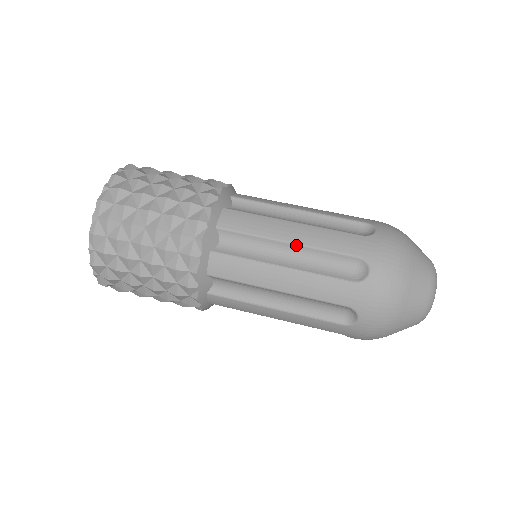
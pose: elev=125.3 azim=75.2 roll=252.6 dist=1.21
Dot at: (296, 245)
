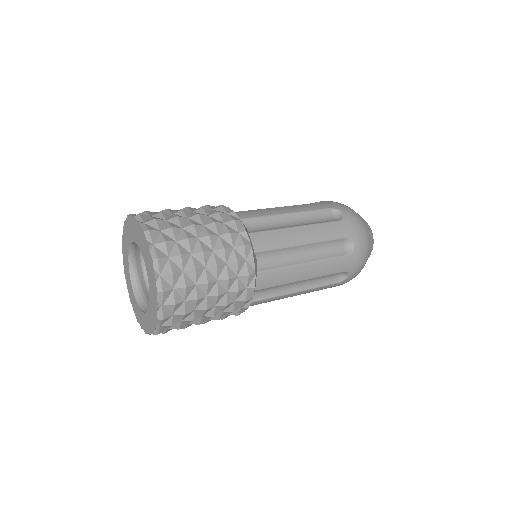
Dot at: occluded
